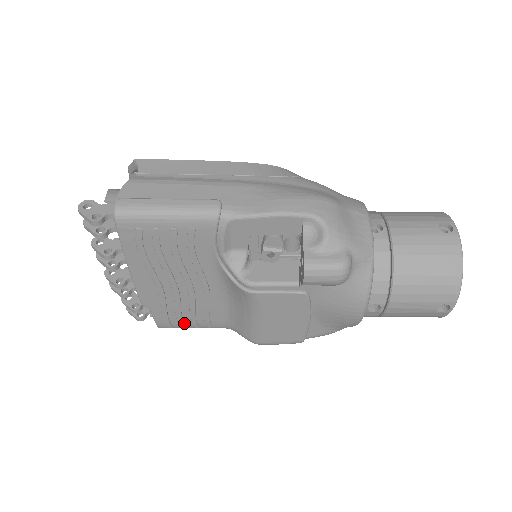
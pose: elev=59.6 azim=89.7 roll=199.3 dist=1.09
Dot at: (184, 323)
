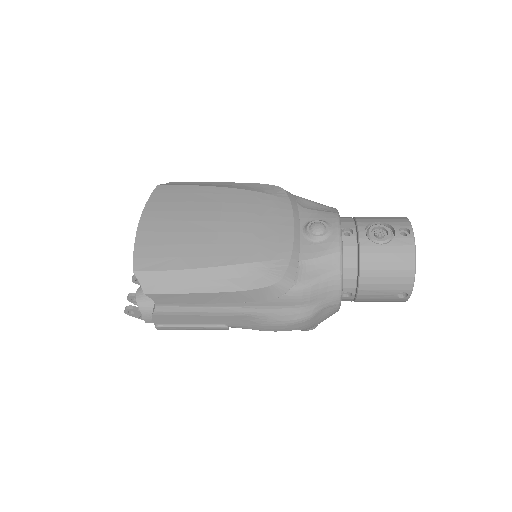
Dot at: occluded
